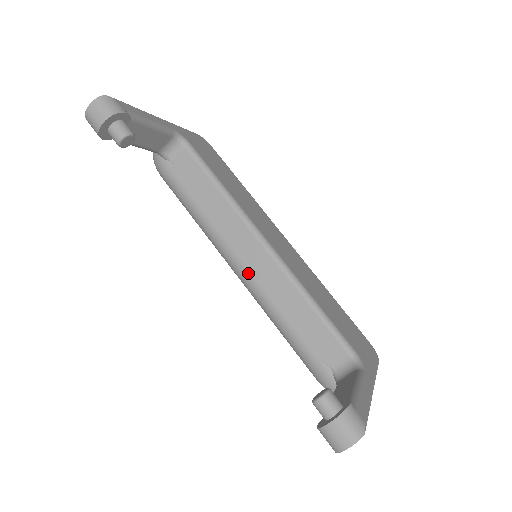
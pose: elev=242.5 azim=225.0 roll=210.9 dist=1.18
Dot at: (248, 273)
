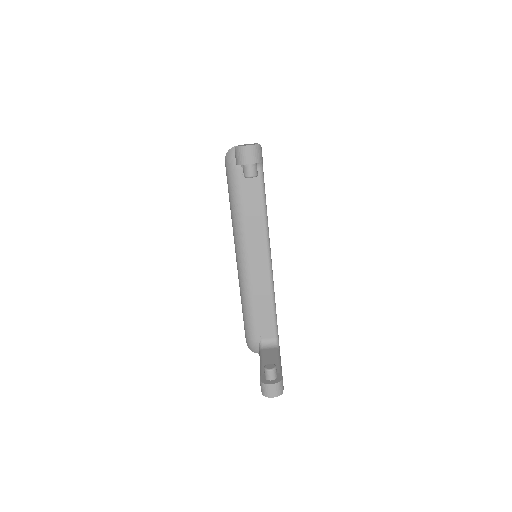
Dot at: (248, 266)
